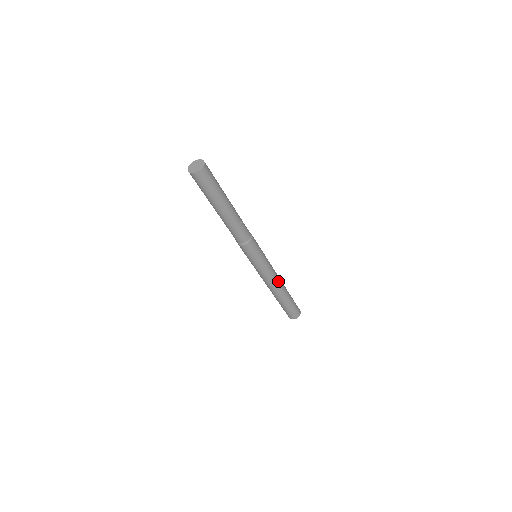
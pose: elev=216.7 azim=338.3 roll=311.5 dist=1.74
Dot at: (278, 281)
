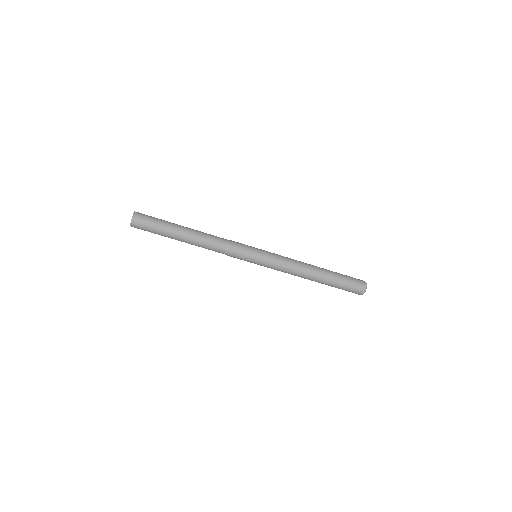
Dot at: (300, 267)
